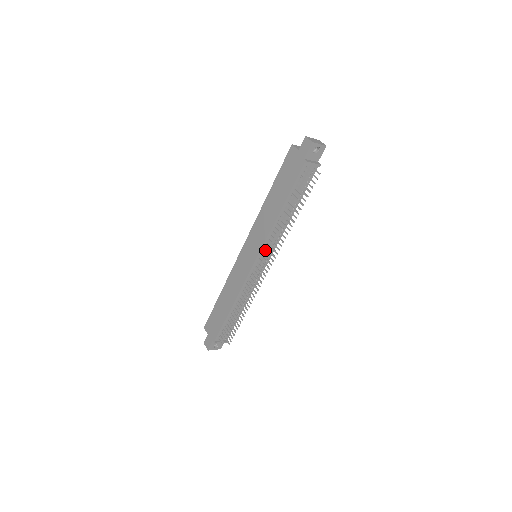
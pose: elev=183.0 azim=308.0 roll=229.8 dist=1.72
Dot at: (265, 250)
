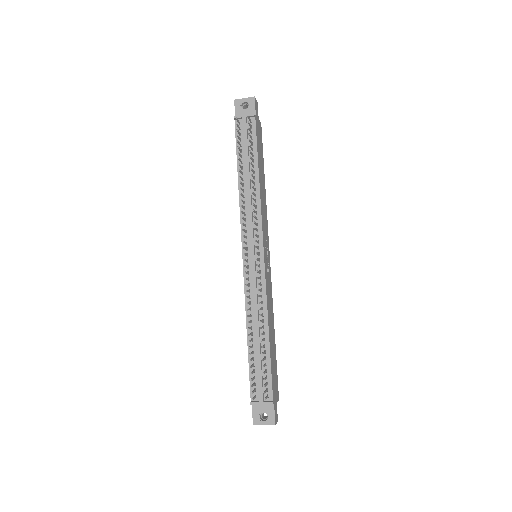
Dot at: (249, 236)
